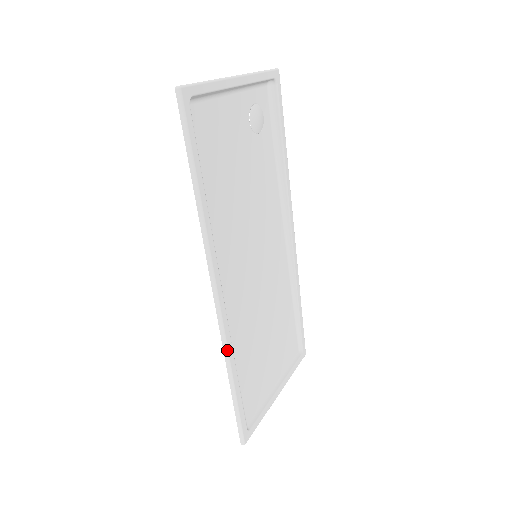
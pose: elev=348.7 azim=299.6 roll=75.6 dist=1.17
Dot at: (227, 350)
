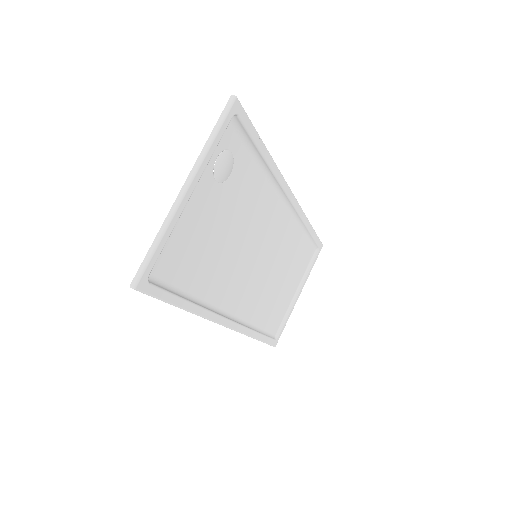
Dot at: (246, 335)
